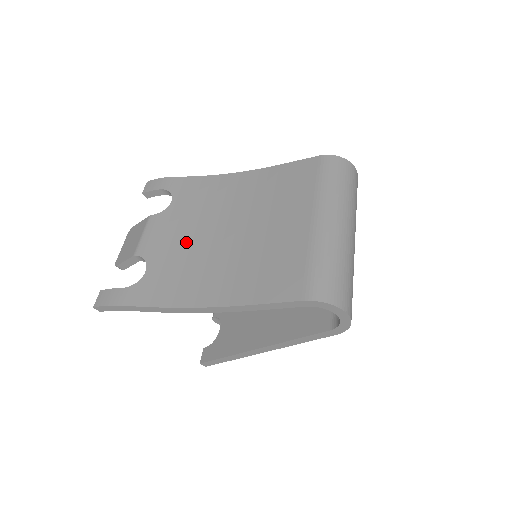
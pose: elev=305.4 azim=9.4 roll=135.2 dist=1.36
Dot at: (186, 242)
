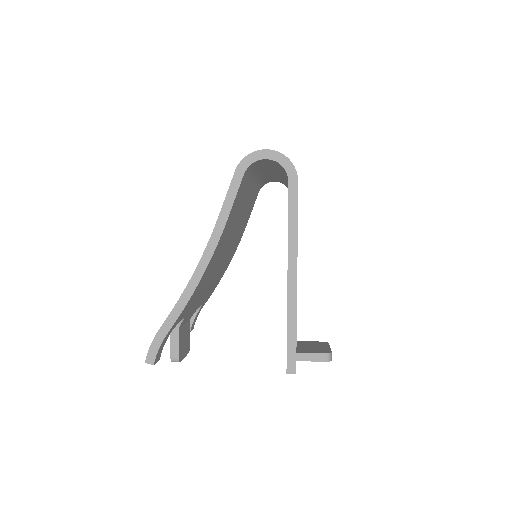
Dot at: occluded
